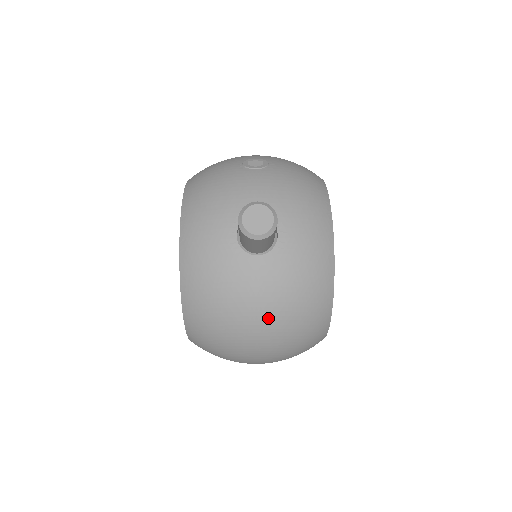
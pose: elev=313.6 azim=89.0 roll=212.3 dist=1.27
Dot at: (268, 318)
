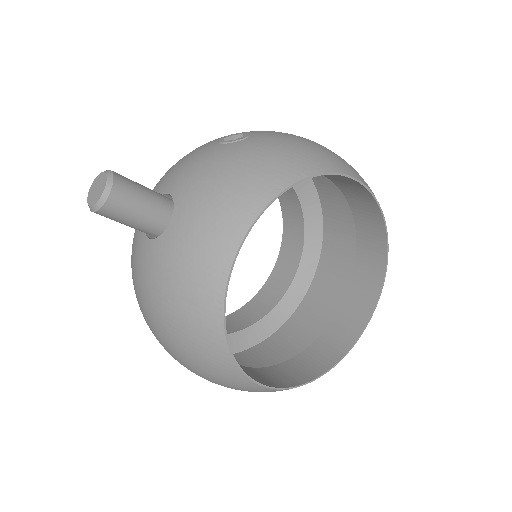
Dot at: (153, 315)
